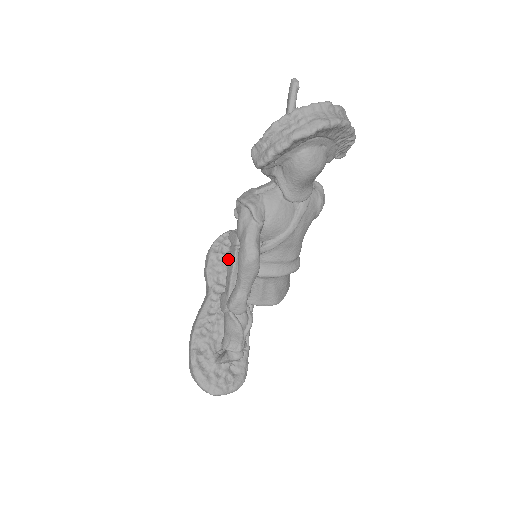
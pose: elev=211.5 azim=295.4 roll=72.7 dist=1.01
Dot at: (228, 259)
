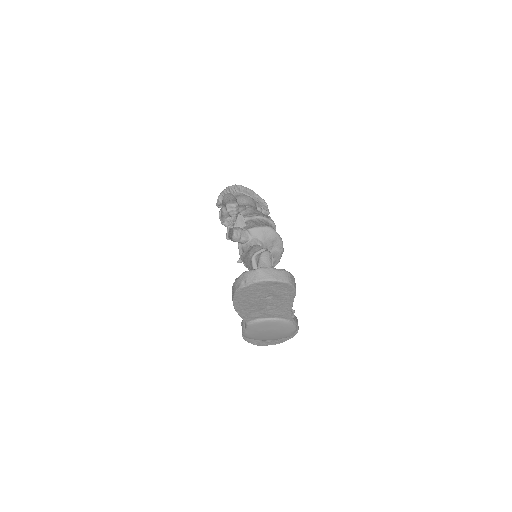
Dot at: occluded
